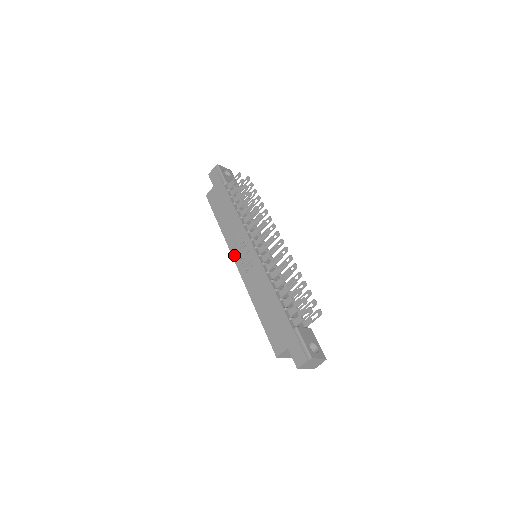
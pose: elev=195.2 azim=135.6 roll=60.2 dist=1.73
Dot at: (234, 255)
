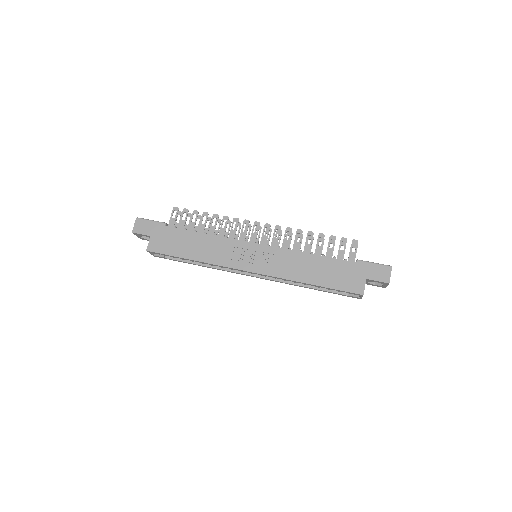
Dot at: (238, 266)
